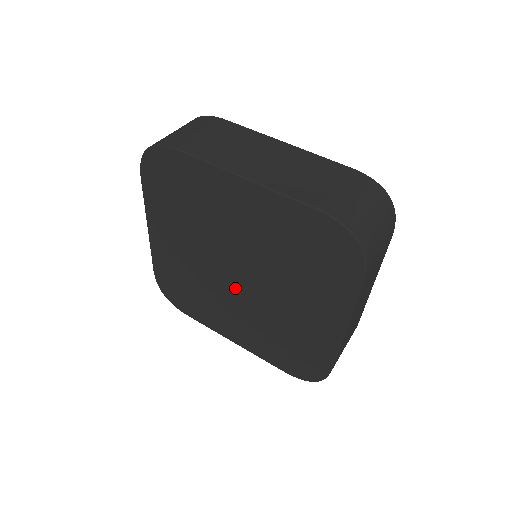
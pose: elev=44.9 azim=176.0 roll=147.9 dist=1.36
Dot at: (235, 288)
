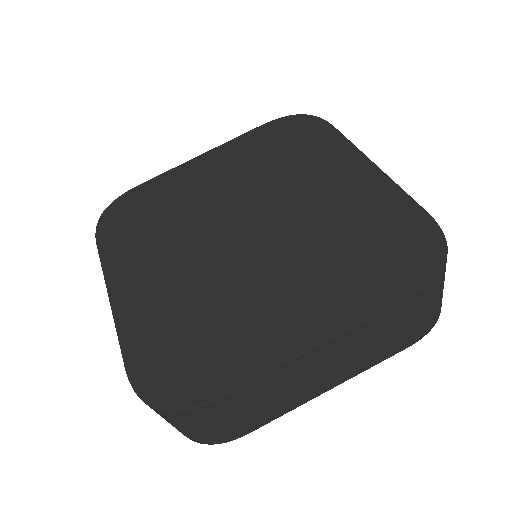
Dot at: (221, 239)
